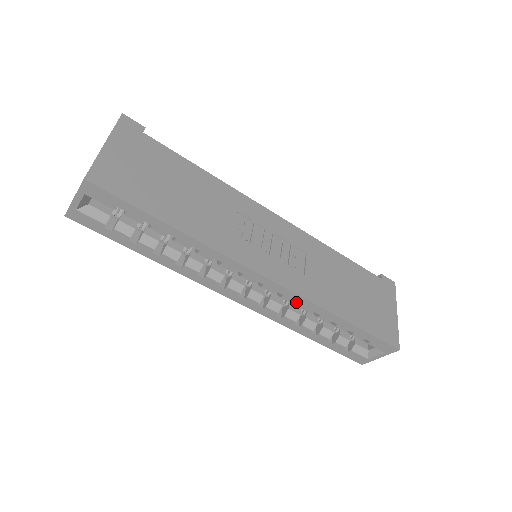
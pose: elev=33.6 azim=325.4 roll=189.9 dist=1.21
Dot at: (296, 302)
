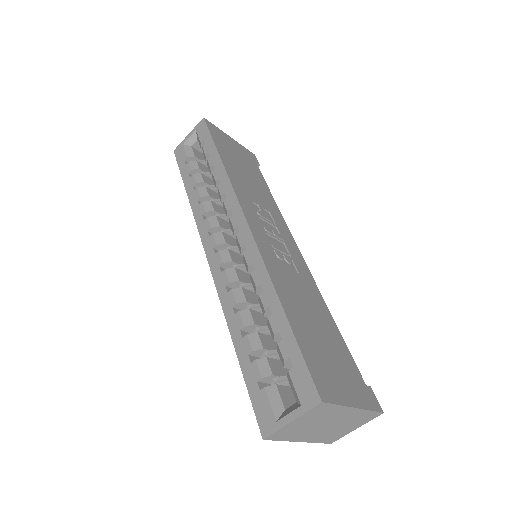
Dot at: occluded
